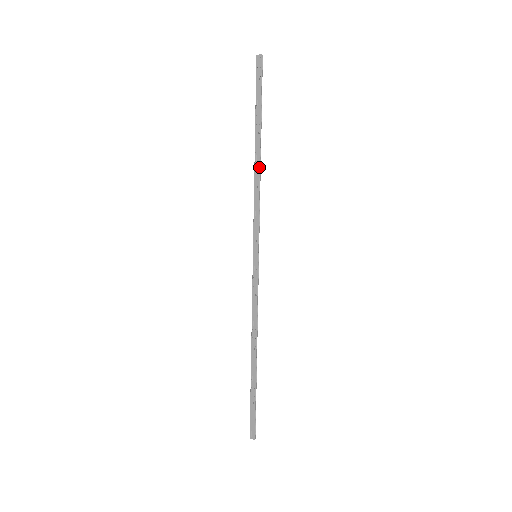
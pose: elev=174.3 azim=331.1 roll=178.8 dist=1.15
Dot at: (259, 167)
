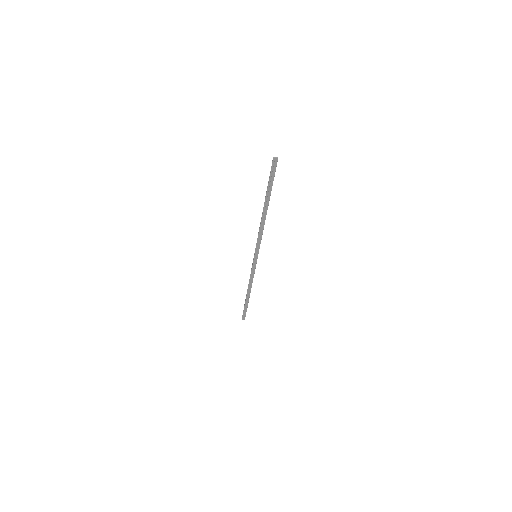
Dot at: (265, 218)
